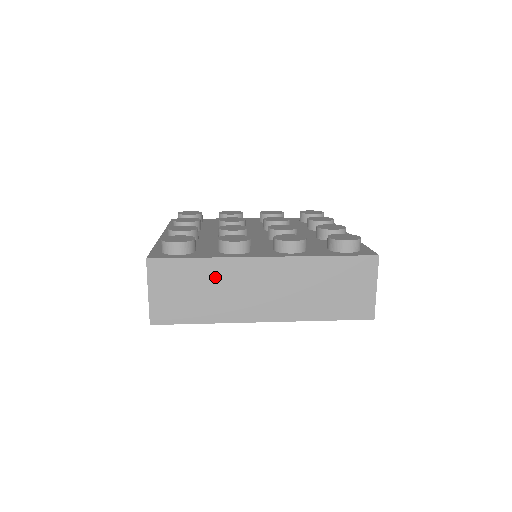
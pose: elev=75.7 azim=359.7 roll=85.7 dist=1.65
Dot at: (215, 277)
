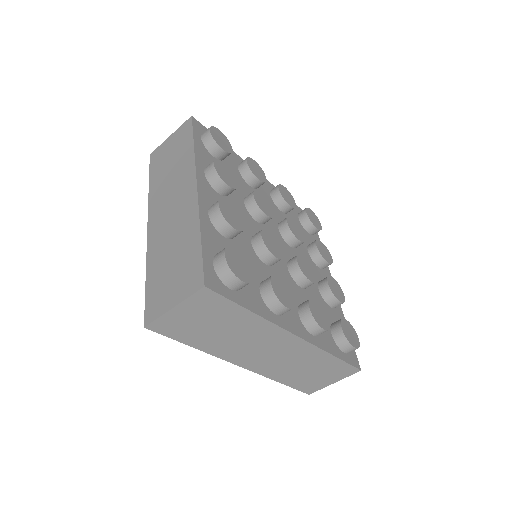
Dot at: (244, 328)
